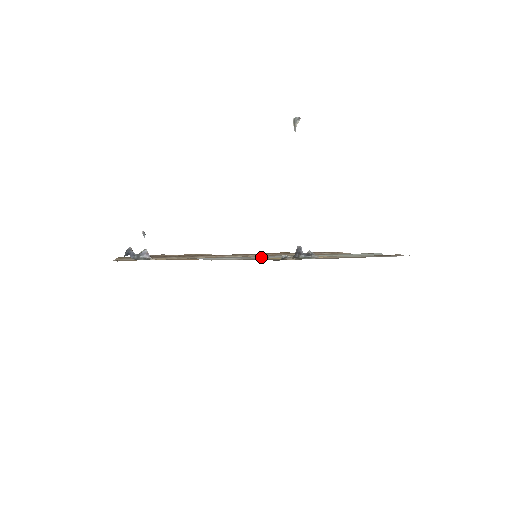
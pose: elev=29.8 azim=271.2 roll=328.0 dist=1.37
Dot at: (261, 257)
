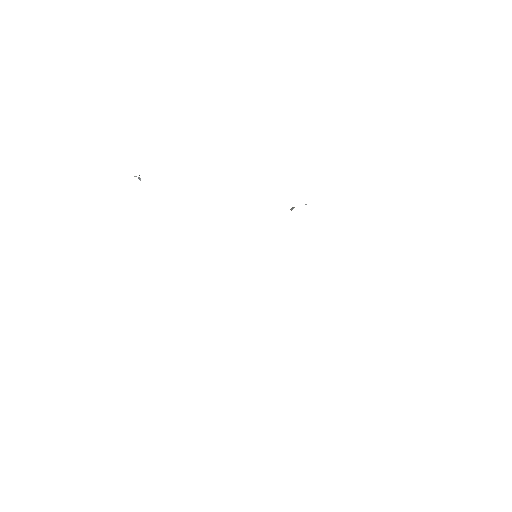
Dot at: occluded
